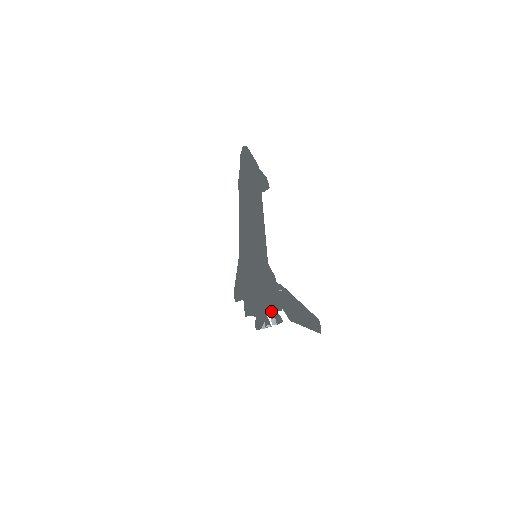
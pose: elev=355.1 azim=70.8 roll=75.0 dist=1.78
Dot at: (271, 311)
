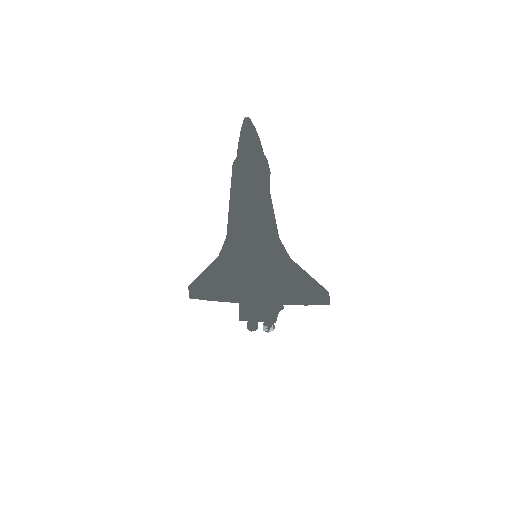
Dot at: occluded
